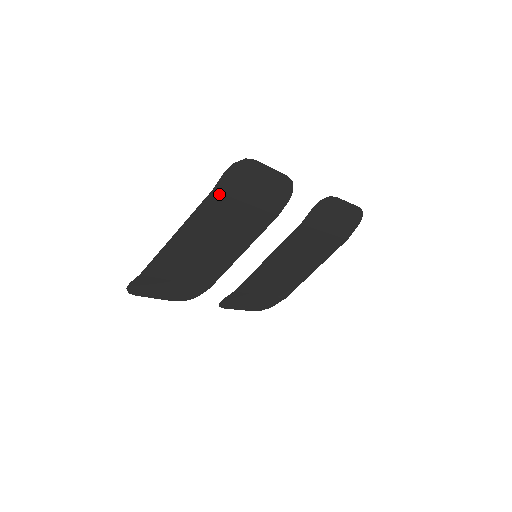
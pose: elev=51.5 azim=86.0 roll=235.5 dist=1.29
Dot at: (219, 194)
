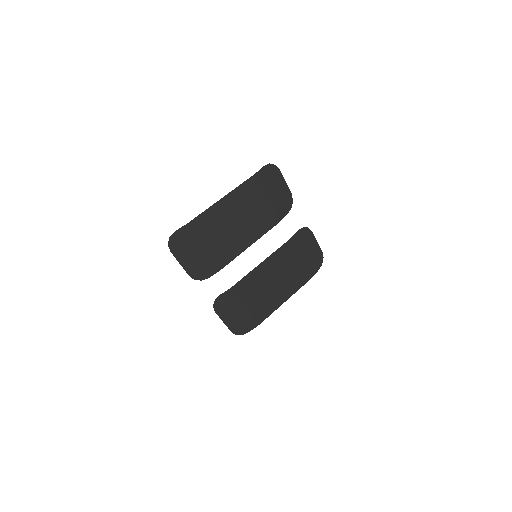
Dot at: (256, 180)
